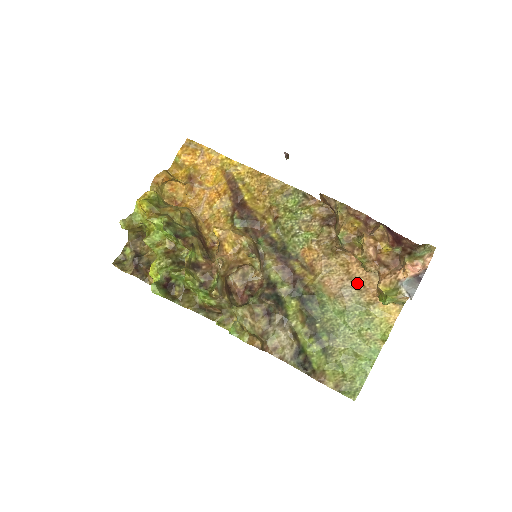
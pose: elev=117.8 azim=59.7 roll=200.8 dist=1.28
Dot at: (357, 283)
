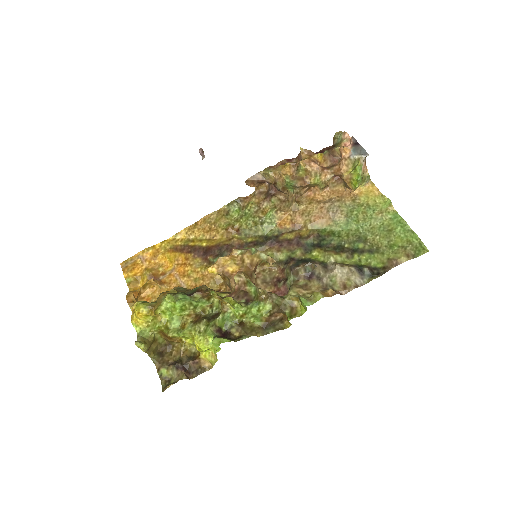
Dot at: (332, 200)
